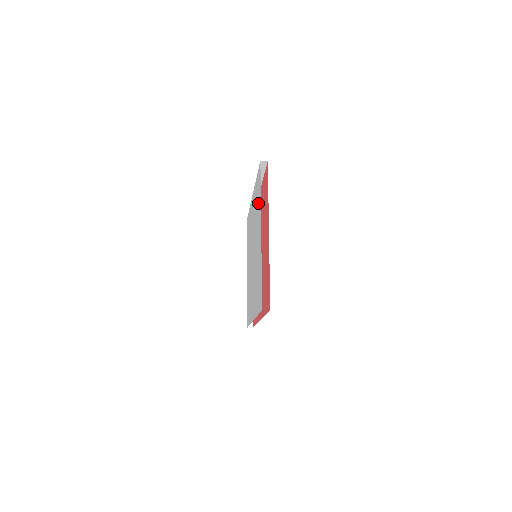
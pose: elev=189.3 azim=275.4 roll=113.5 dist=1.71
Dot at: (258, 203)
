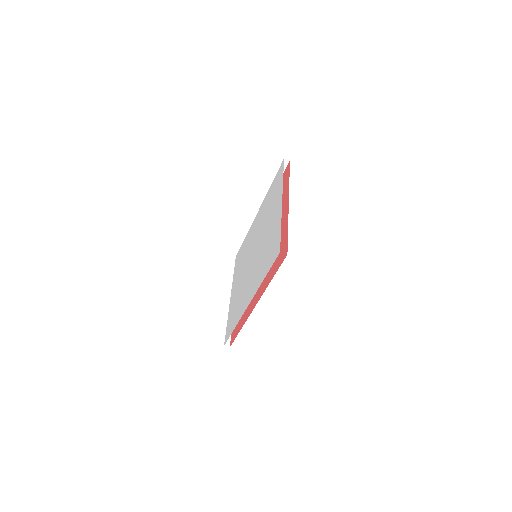
Dot at: (275, 192)
